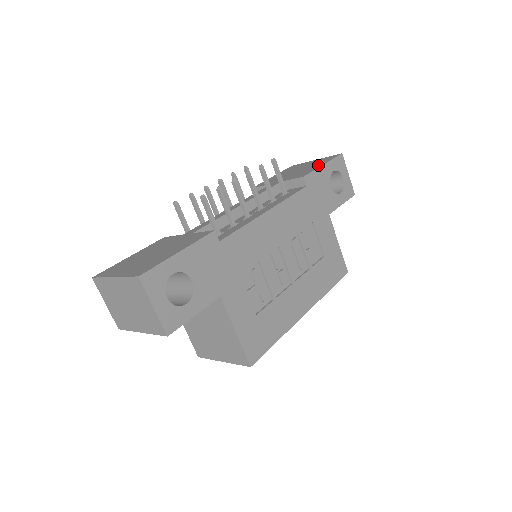
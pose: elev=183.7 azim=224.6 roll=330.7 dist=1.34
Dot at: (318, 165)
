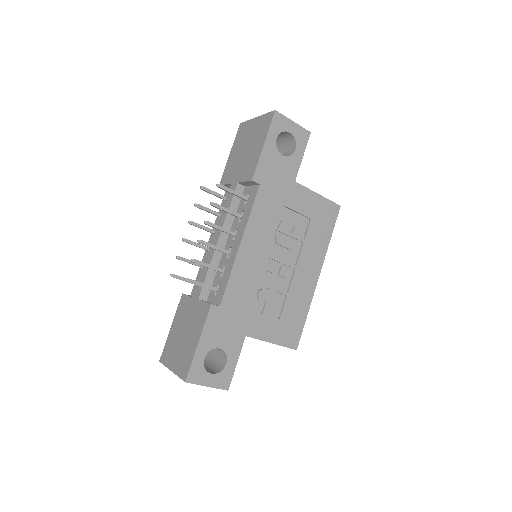
Dot at: (259, 145)
